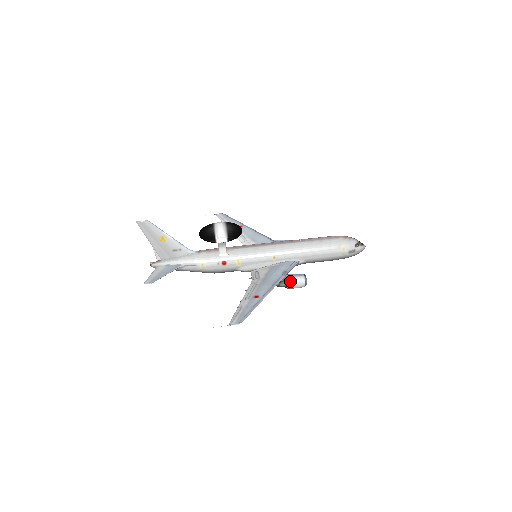
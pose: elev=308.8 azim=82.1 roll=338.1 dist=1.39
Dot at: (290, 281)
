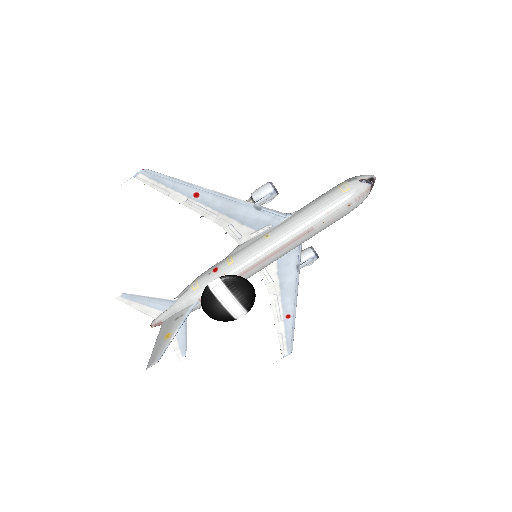
Dot at: occluded
